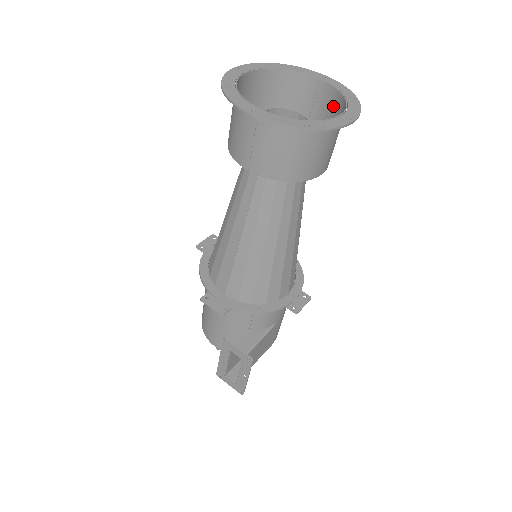
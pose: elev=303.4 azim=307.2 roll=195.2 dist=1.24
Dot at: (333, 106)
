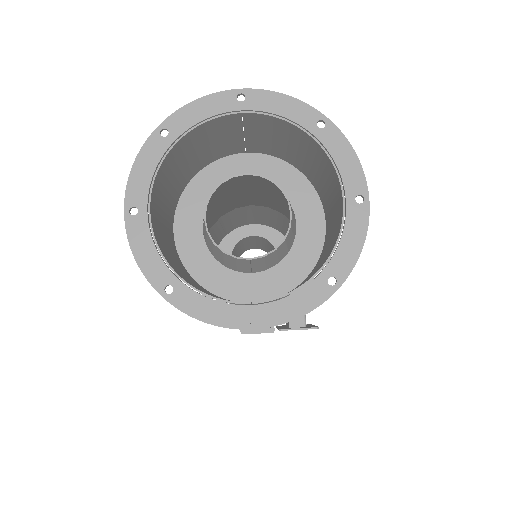
Dot at: (287, 134)
